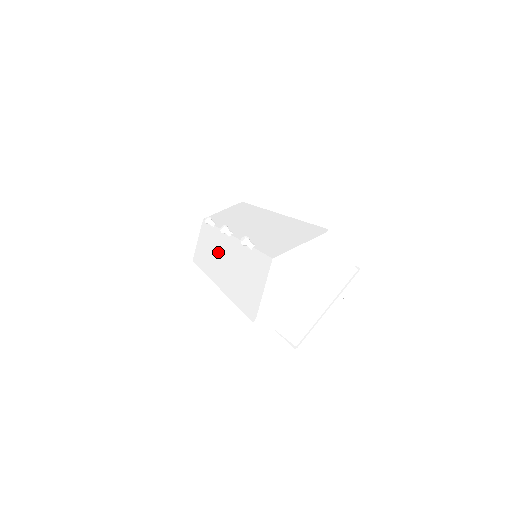
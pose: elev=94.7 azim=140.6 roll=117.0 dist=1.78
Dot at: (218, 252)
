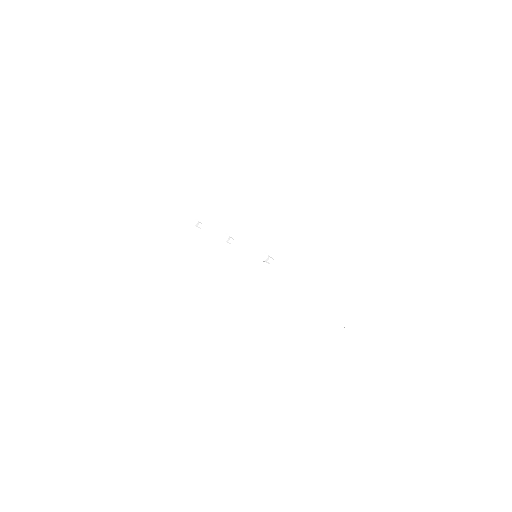
Dot at: (217, 258)
